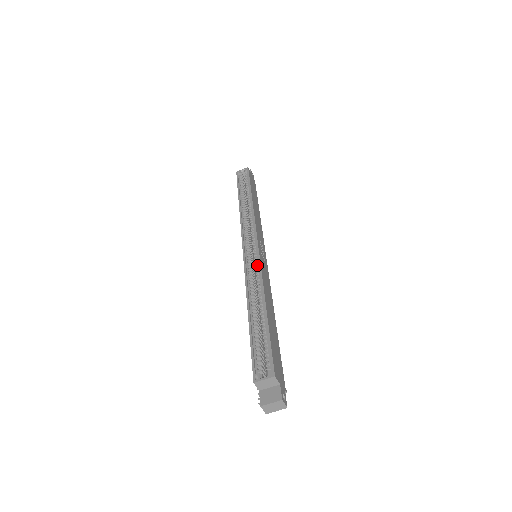
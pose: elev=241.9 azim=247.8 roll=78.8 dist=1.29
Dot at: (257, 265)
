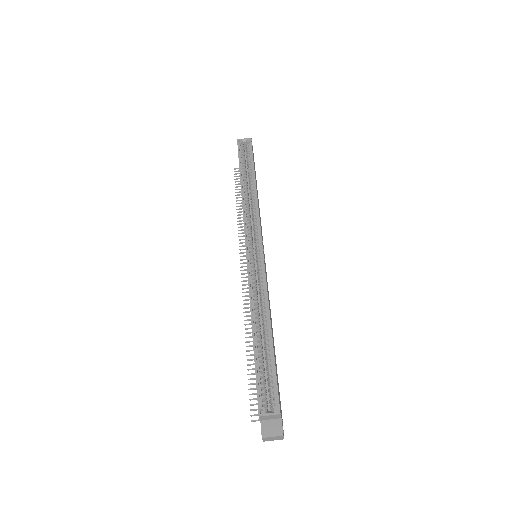
Dot at: (261, 275)
